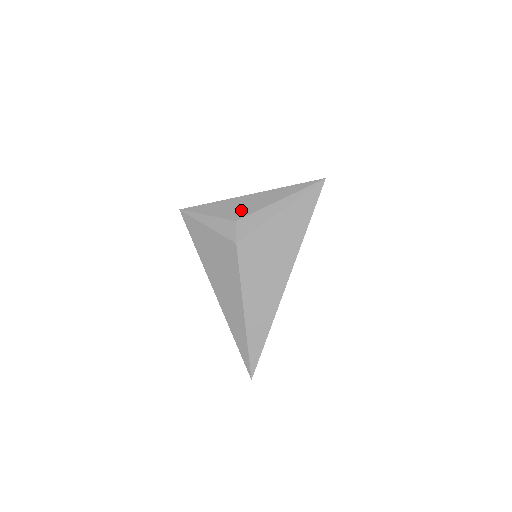
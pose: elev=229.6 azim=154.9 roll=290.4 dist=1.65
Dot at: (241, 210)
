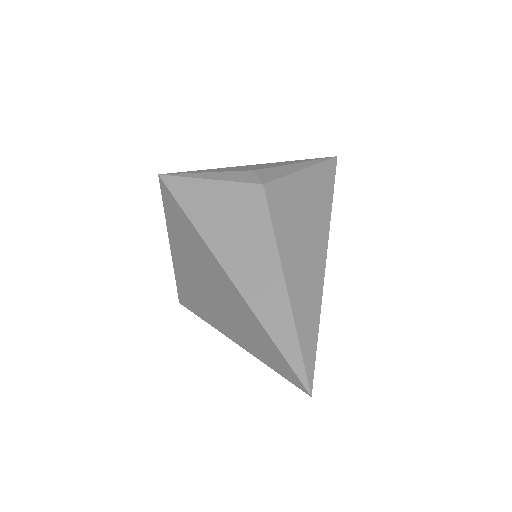
Dot at: (253, 167)
